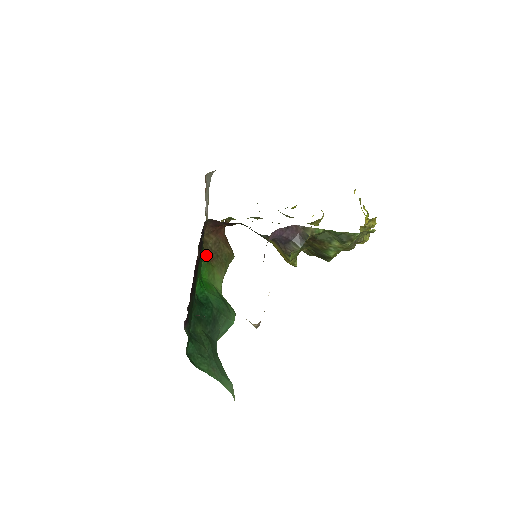
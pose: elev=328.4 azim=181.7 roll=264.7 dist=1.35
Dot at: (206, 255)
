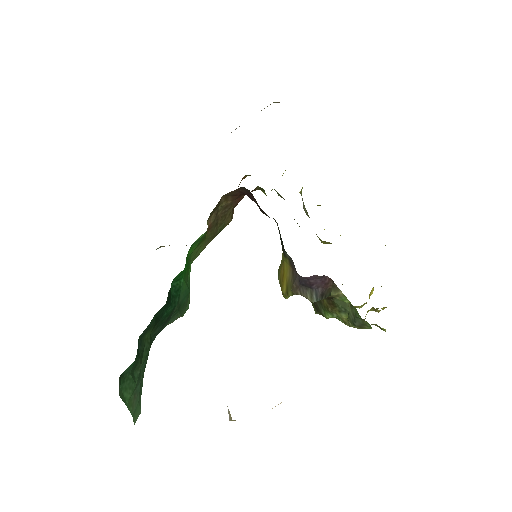
Dot at: (208, 219)
